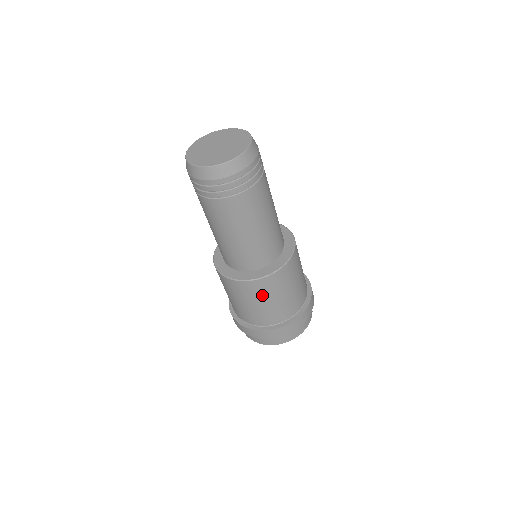
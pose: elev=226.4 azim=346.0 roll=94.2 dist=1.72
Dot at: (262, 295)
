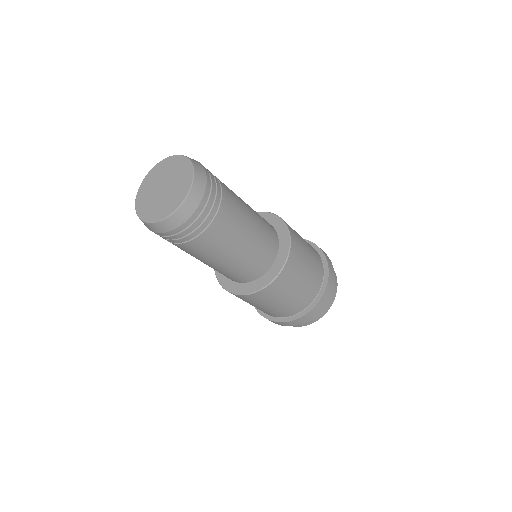
Dot at: occluded
